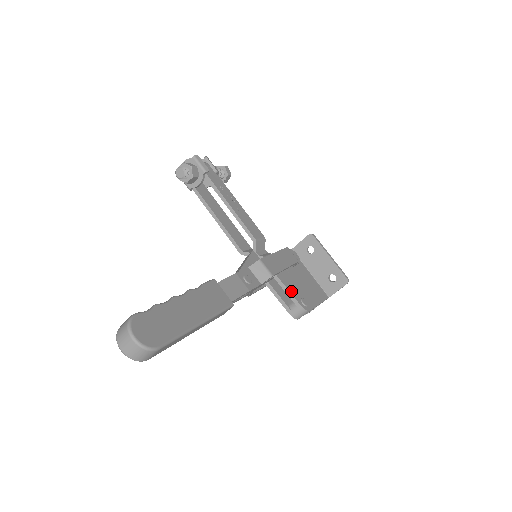
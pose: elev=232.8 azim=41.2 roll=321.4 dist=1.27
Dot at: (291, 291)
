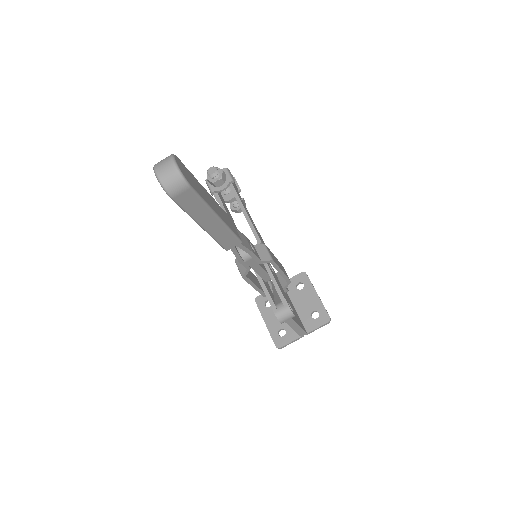
Dot at: (282, 291)
